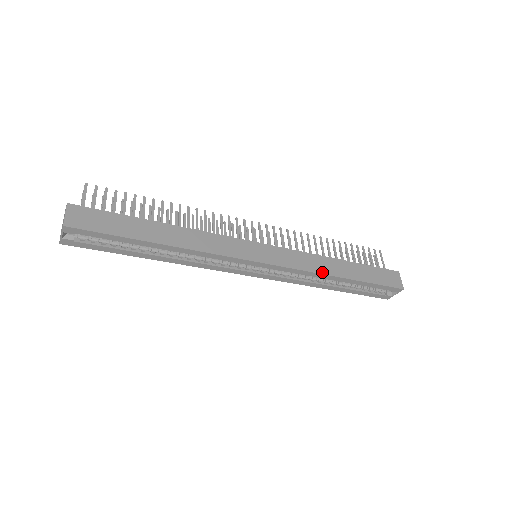
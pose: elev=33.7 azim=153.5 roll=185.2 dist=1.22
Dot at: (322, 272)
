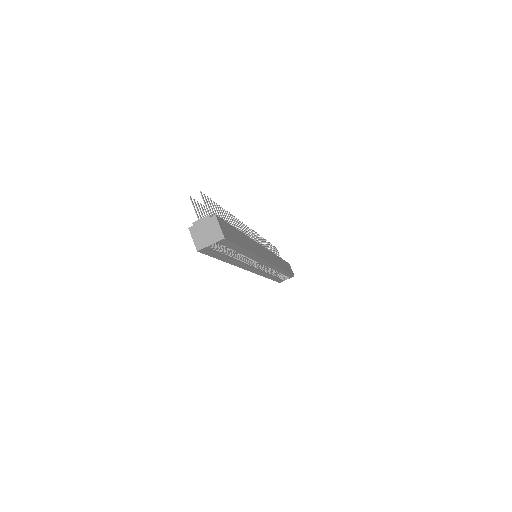
Dot at: occluded
